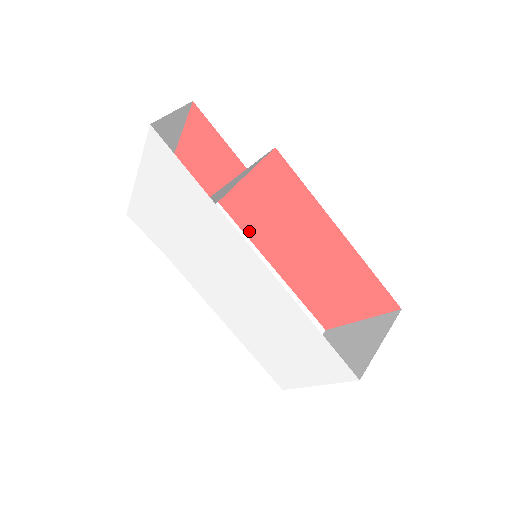
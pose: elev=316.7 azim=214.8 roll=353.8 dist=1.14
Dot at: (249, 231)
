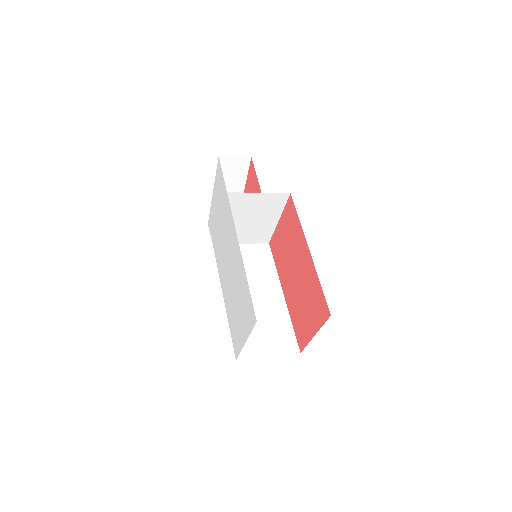
Dot at: (277, 263)
